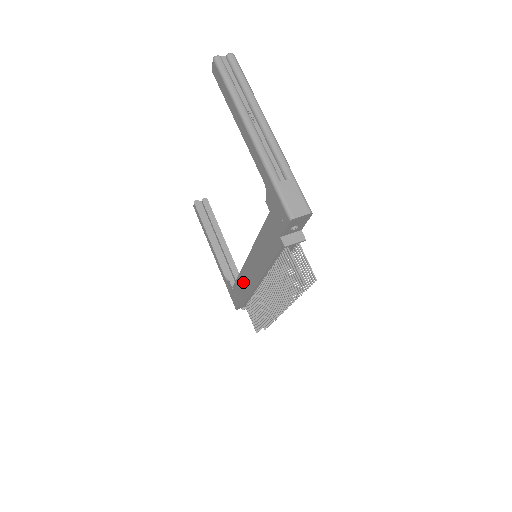
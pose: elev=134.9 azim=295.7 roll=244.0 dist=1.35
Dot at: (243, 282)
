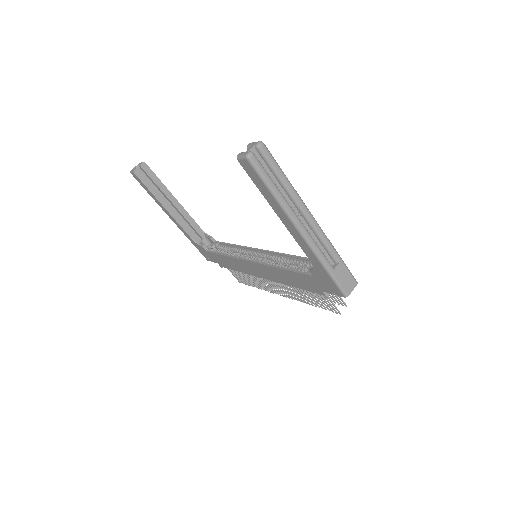
Dot at: (233, 263)
